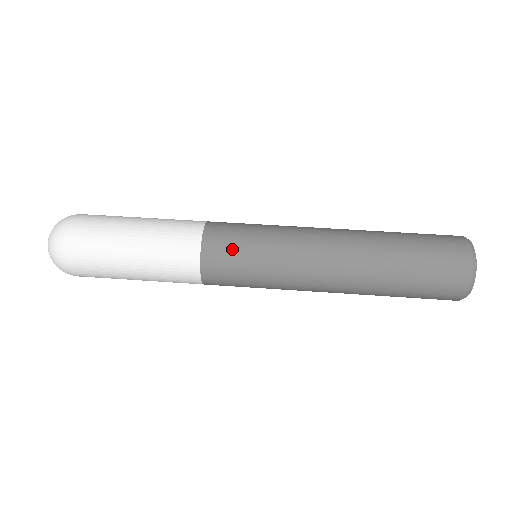
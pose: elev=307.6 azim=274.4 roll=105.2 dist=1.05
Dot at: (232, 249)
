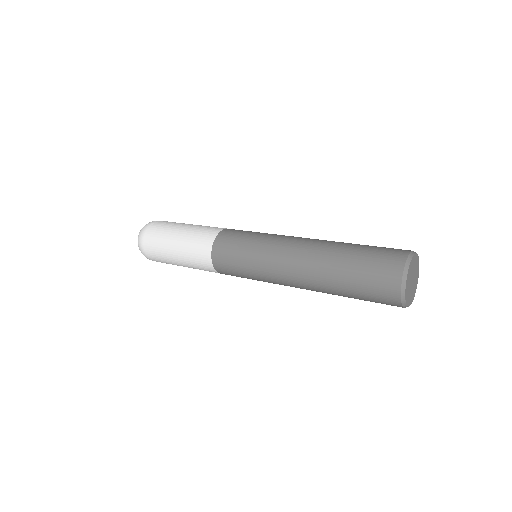
Dot at: occluded
